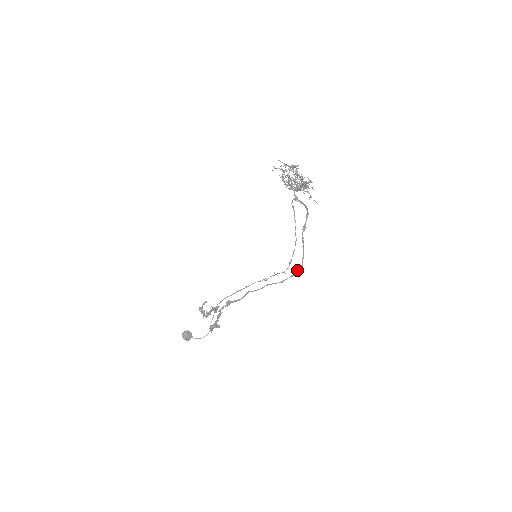
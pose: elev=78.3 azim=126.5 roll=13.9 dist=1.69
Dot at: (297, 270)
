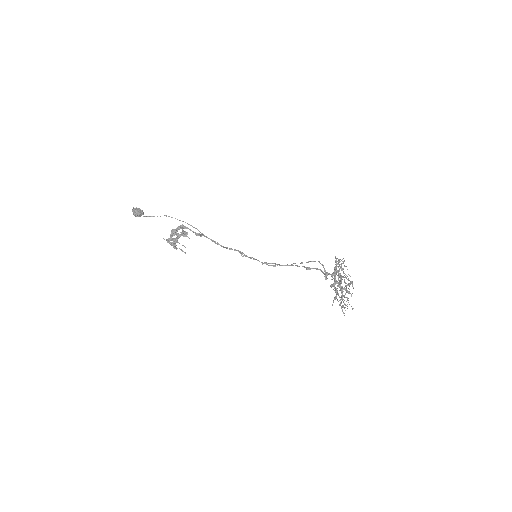
Dot at: occluded
